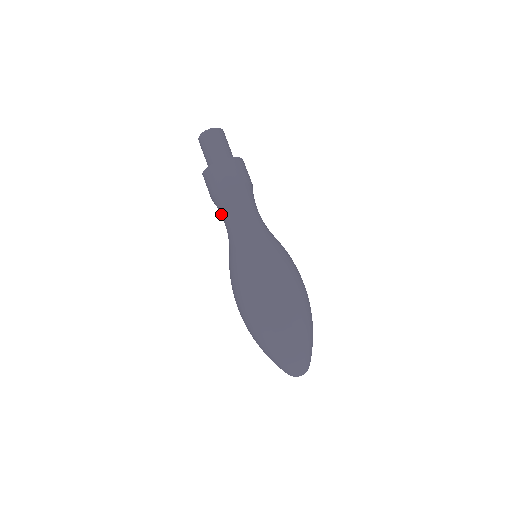
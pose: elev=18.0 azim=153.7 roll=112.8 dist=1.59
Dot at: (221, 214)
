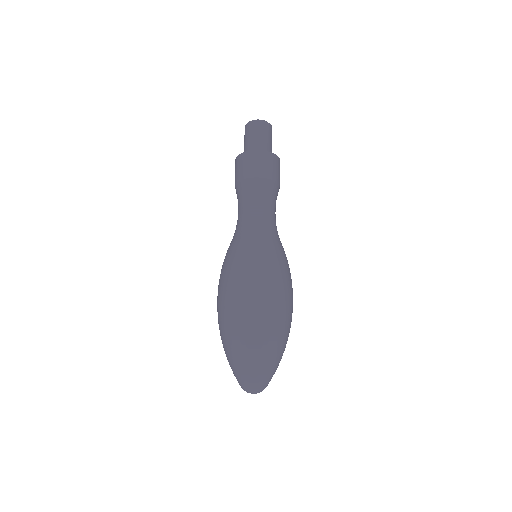
Dot at: (240, 201)
